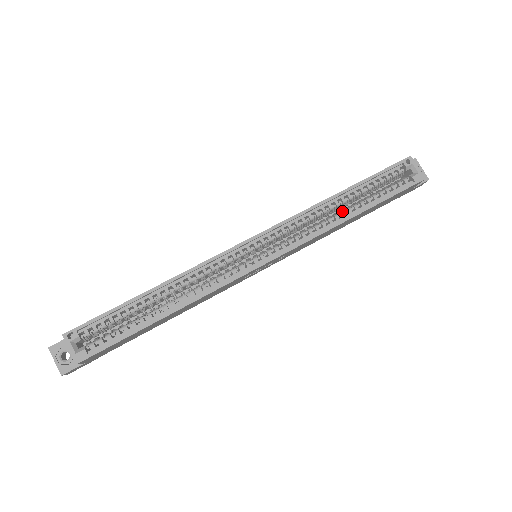
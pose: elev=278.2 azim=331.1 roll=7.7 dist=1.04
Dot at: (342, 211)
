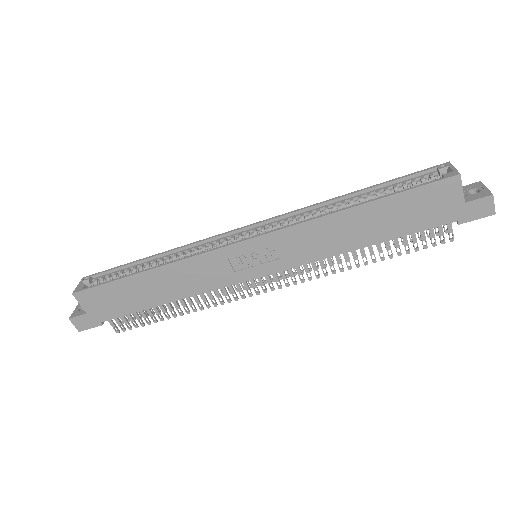
Dot at: occluded
